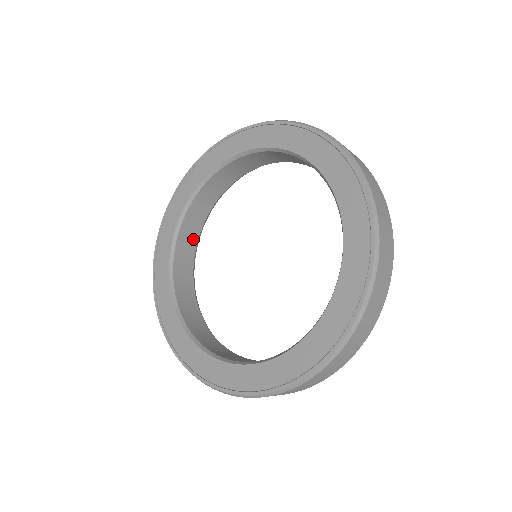
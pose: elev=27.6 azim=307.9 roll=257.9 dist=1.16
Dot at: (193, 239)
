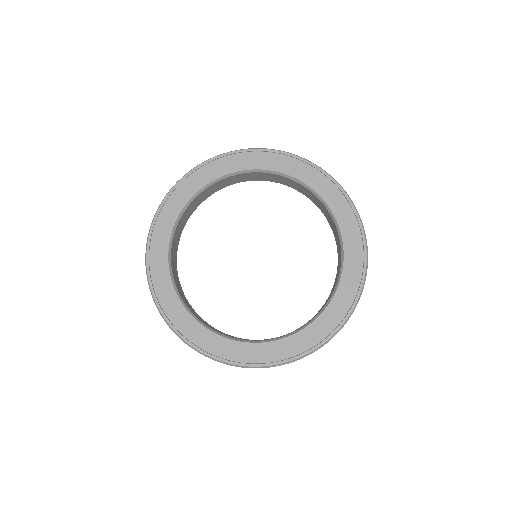
Dot at: (185, 221)
